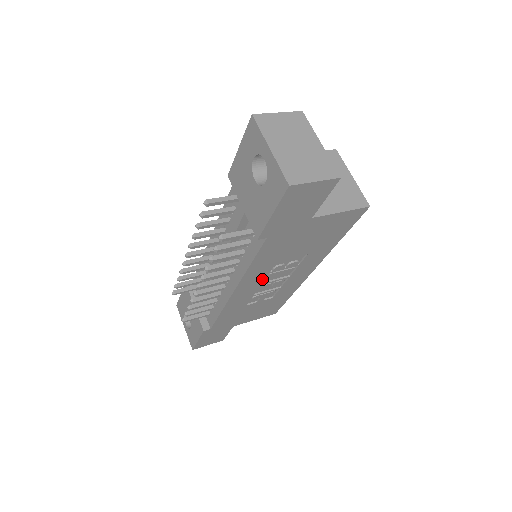
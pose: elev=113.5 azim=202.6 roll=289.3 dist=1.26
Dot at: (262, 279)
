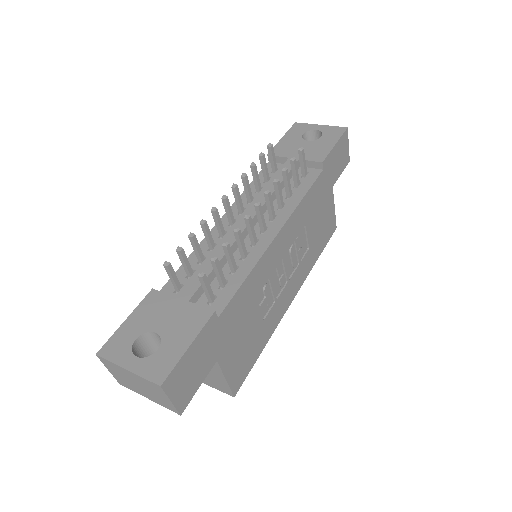
Dot at: (289, 245)
